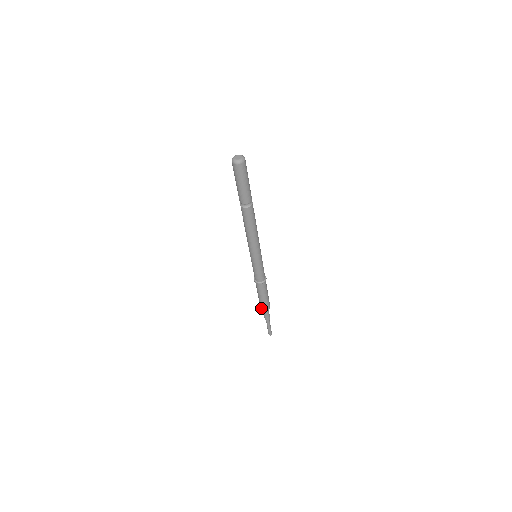
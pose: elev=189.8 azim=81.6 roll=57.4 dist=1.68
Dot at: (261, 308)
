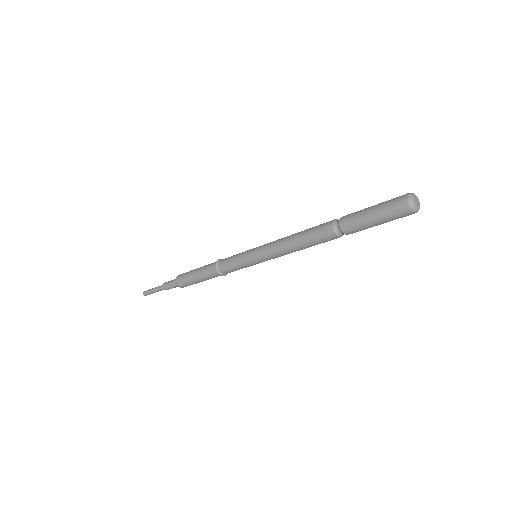
Dot at: (179, 283)
